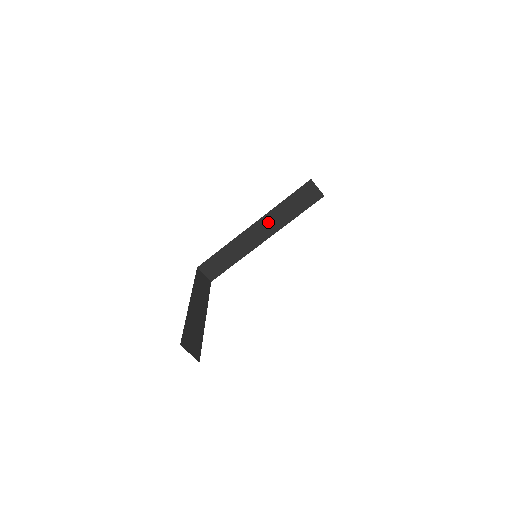
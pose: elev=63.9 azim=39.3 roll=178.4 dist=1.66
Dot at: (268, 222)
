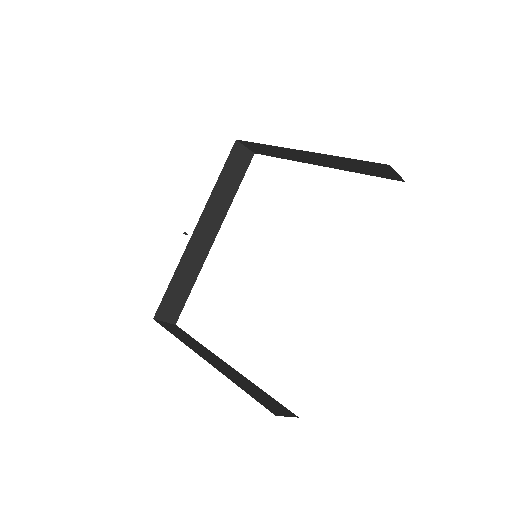
Dot at: (210, 215)
